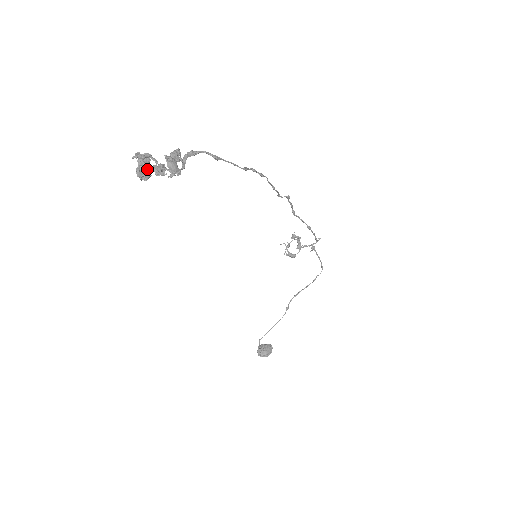
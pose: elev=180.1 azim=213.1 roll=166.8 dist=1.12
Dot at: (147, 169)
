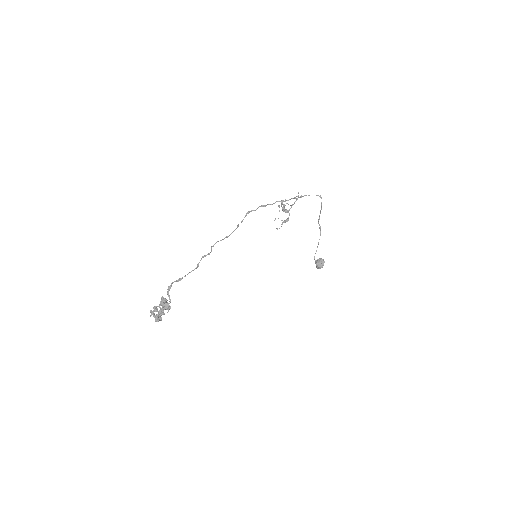
Dot at: (159, 316)
